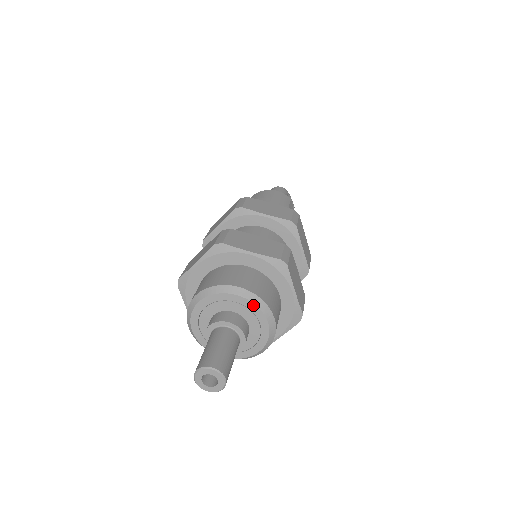
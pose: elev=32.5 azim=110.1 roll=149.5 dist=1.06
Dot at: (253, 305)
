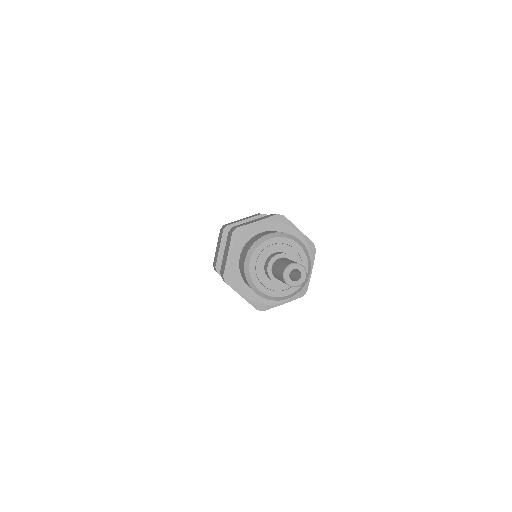
Dot at: (305, 256)
